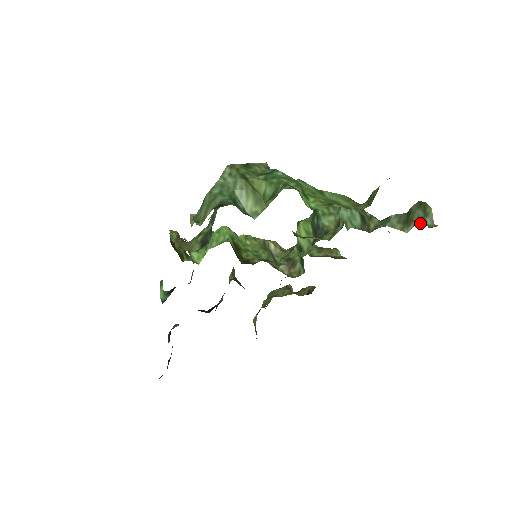
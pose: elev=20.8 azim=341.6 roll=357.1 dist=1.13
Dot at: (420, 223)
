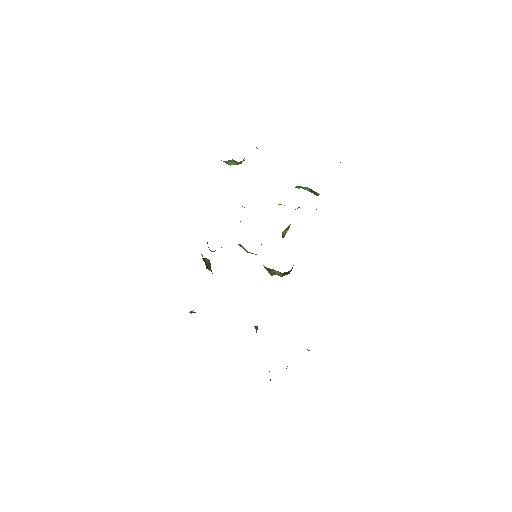
Dot at: occluded
